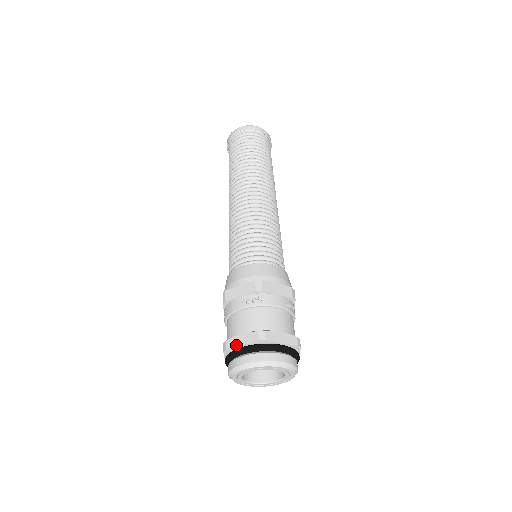
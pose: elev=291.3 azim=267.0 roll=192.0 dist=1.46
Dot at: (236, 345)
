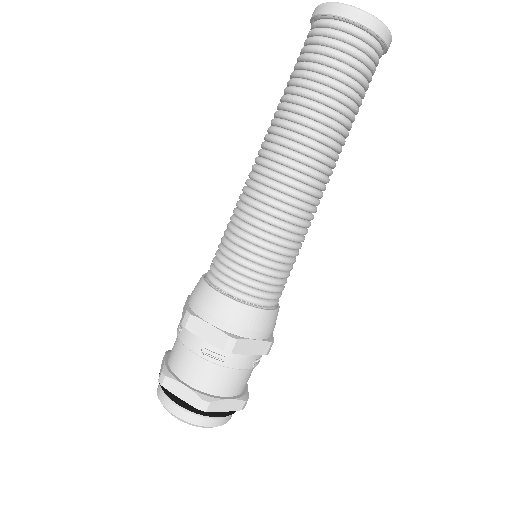
Dot at: (173, 392)
